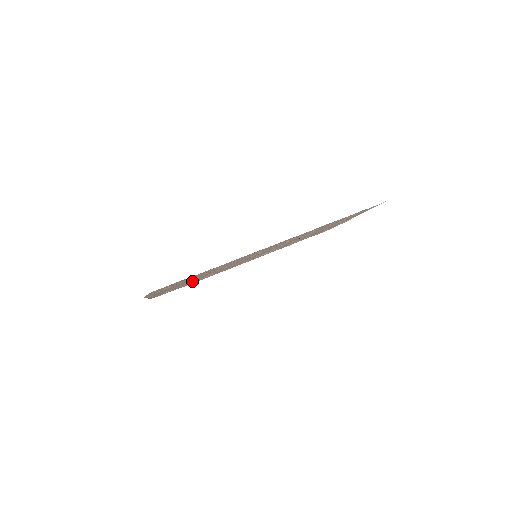
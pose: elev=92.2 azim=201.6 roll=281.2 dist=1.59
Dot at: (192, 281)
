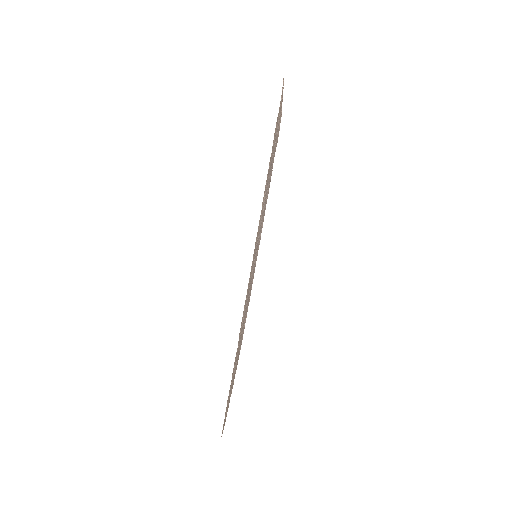
Dot at: occluded
